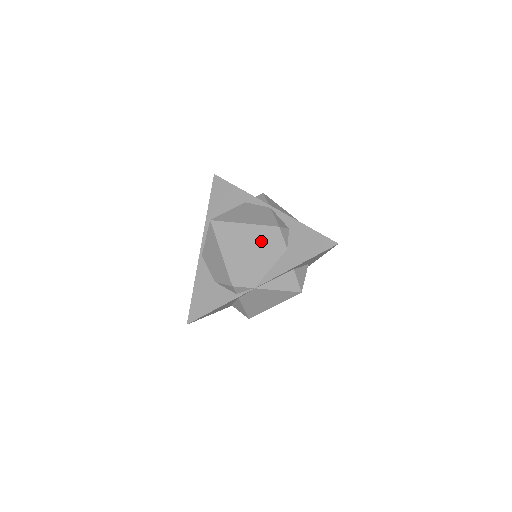
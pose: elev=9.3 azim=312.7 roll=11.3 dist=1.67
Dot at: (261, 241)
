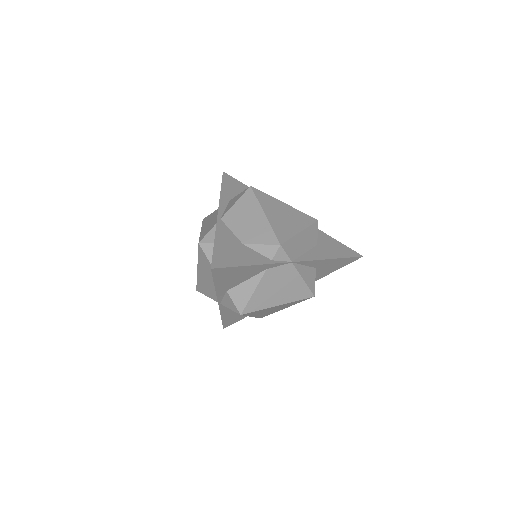
Dot at: (304, 222)
